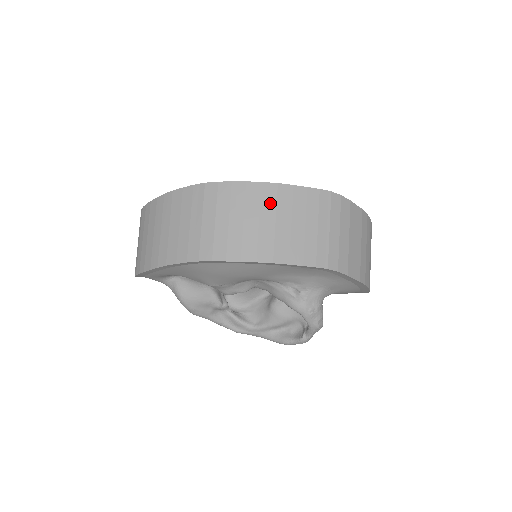
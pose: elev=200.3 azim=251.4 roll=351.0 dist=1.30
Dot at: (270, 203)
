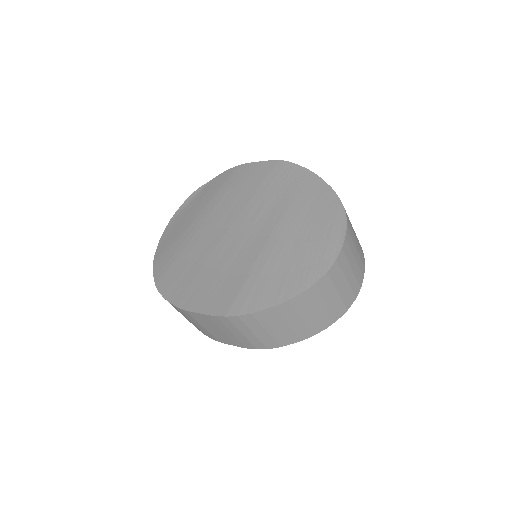
Dot at: (191, 318)
